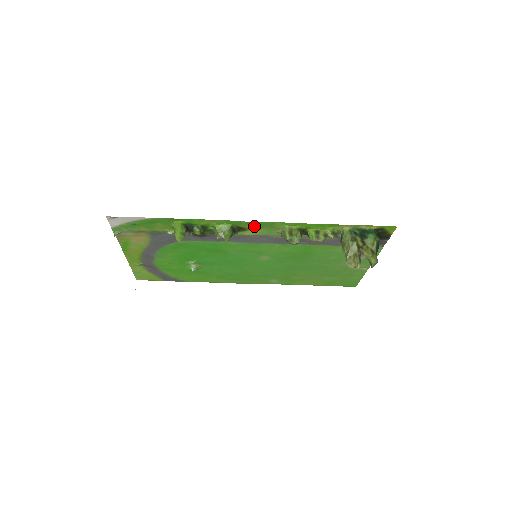
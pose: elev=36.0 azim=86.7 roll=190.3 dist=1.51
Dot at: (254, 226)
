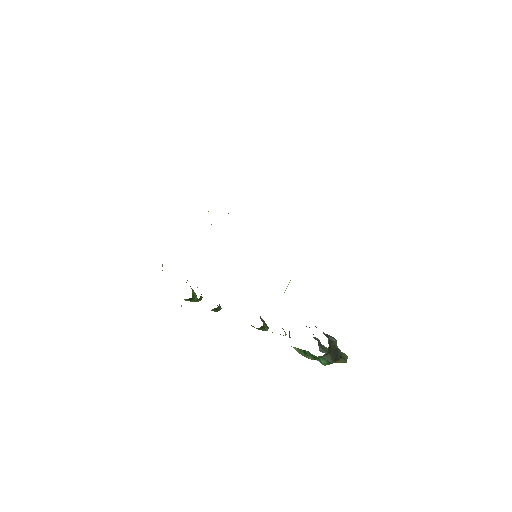
Dot at: occluded
